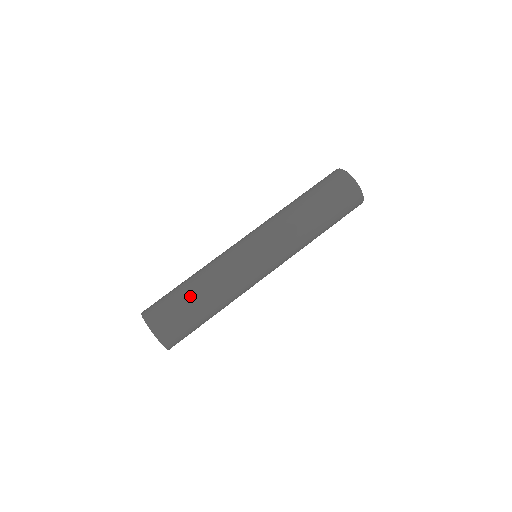
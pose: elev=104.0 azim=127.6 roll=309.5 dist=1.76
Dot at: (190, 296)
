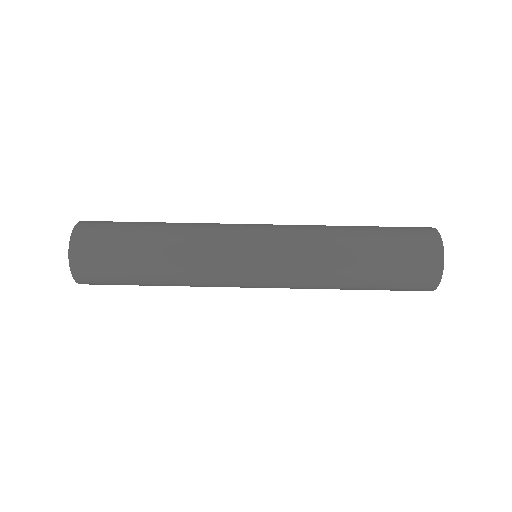
Dot at: (140, 262)
